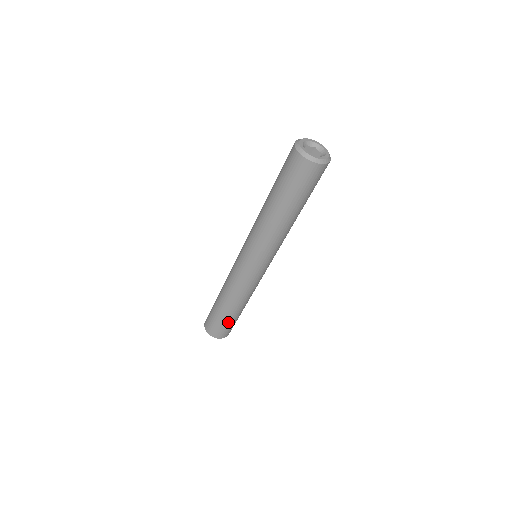
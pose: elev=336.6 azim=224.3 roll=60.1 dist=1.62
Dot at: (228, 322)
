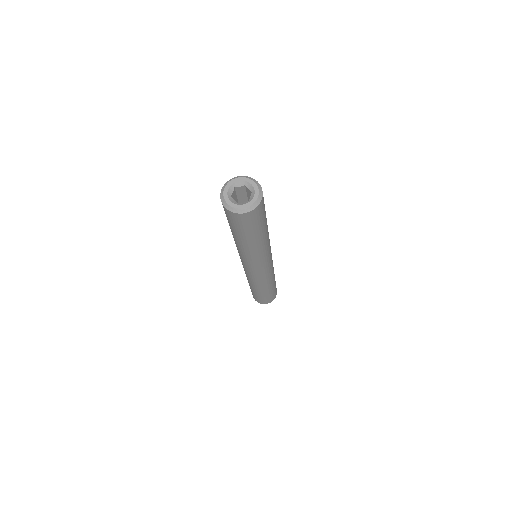
Dot at: (265, 296)
